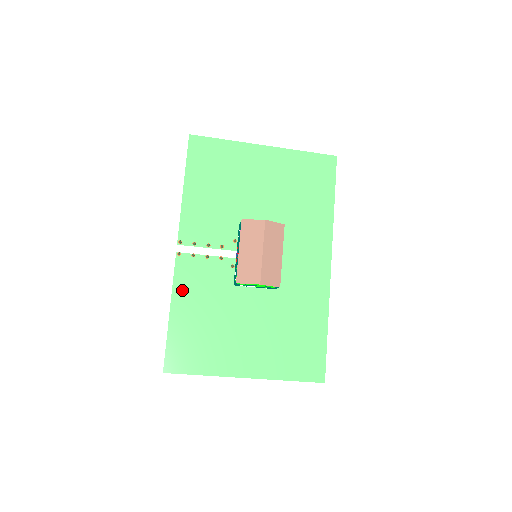
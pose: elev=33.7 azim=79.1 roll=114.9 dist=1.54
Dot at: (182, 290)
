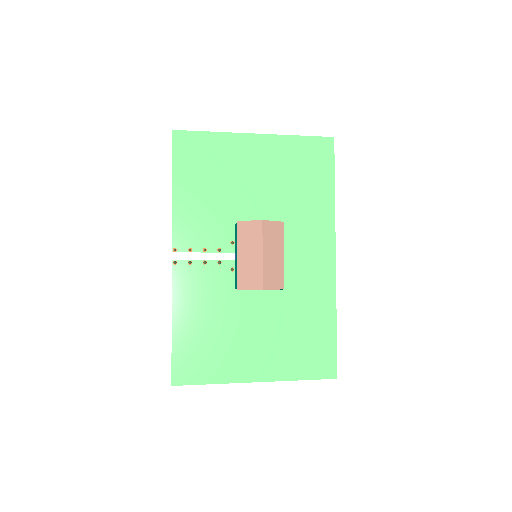
Dot at: (182, 300)
